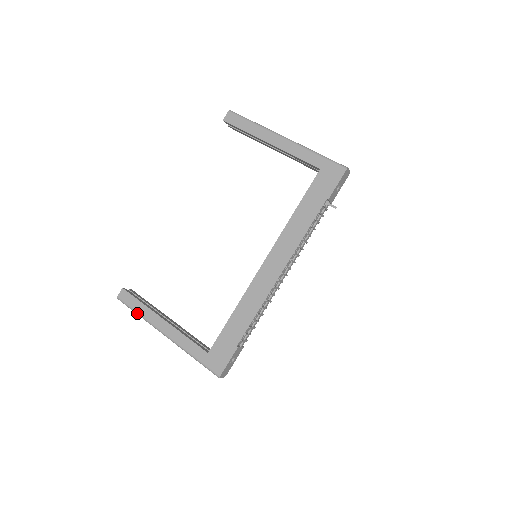
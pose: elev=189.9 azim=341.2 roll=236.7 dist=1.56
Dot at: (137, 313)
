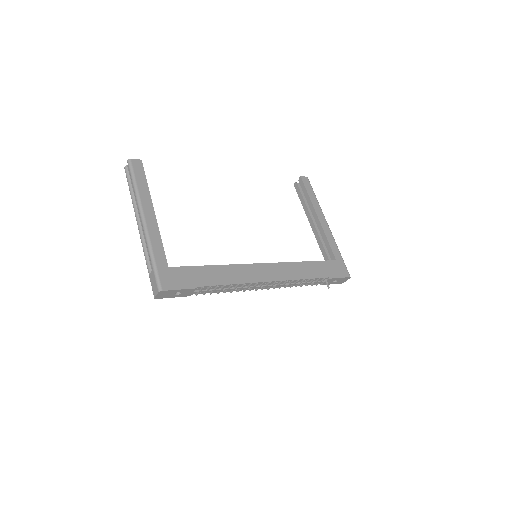
Dot at: (136, 184)
